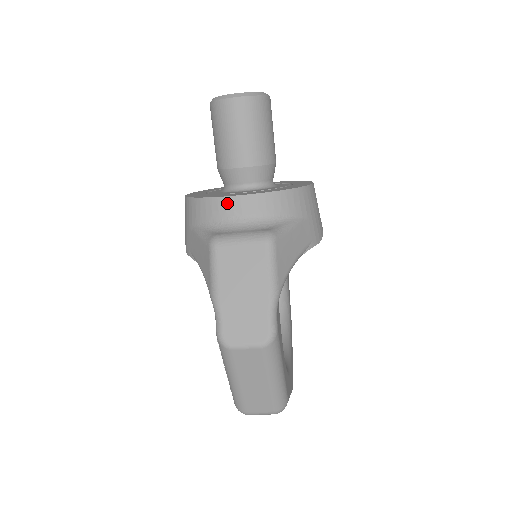
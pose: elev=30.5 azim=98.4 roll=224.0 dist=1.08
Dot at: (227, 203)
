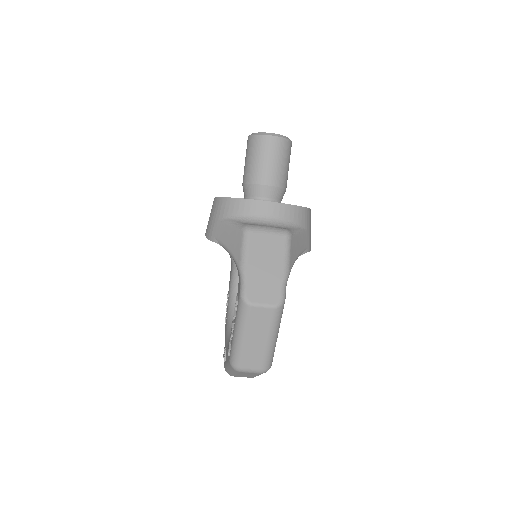
Dot at: (258, 205)
